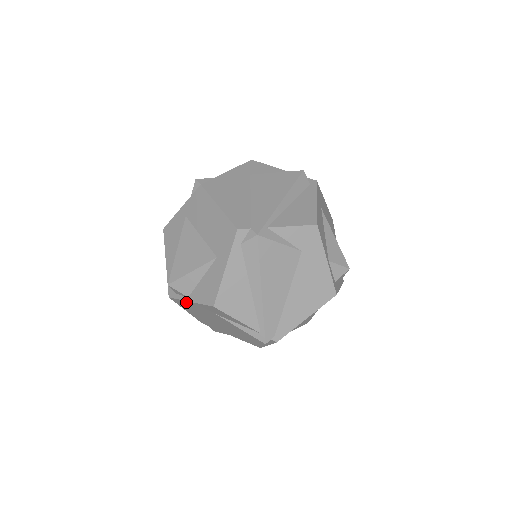
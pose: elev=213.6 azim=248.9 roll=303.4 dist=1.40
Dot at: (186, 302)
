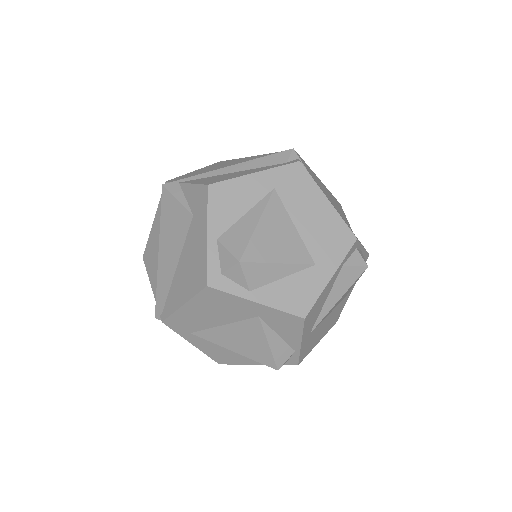
Dot at: occluded
